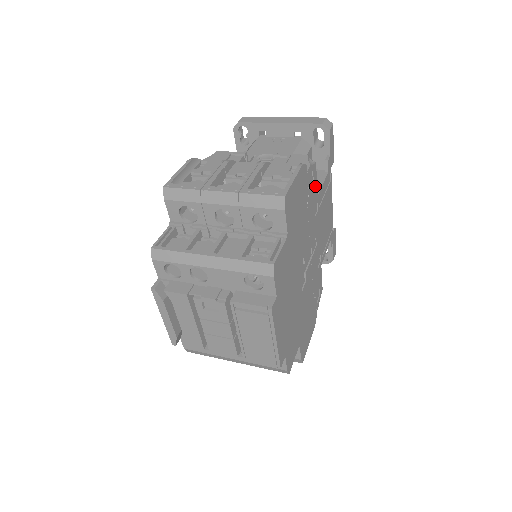
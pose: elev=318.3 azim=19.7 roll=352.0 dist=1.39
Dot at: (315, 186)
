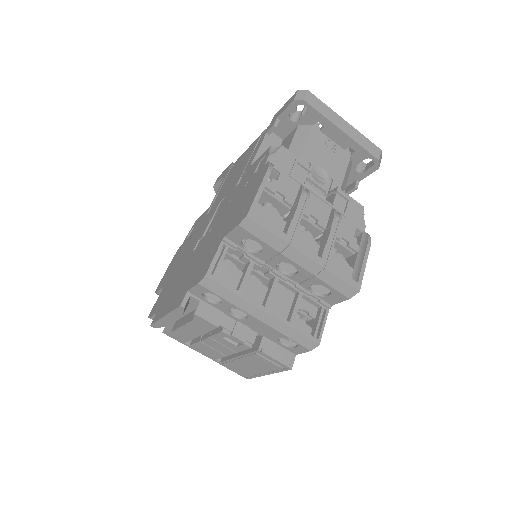
Dot at: occluded
